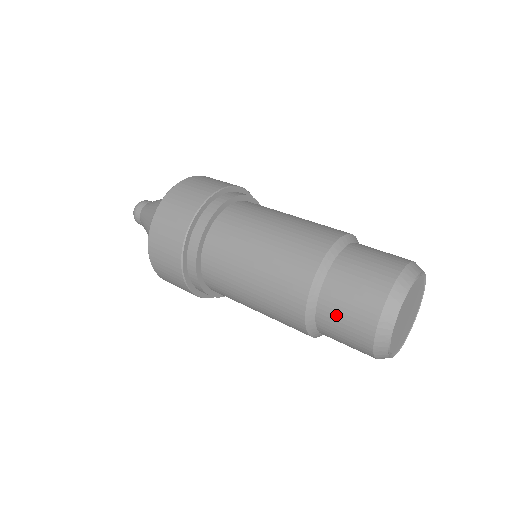
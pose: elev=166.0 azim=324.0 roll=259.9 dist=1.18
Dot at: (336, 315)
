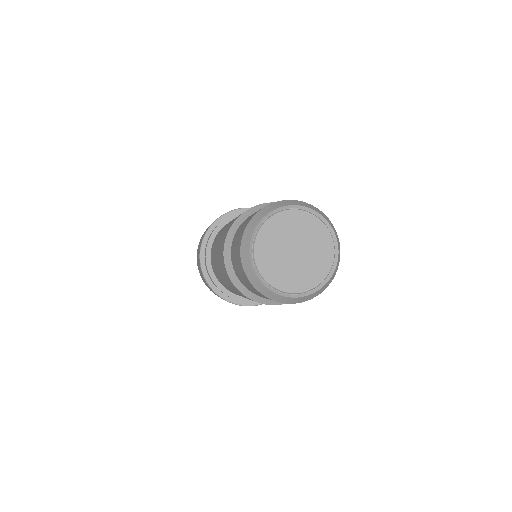
Dot at: (235, 262)
